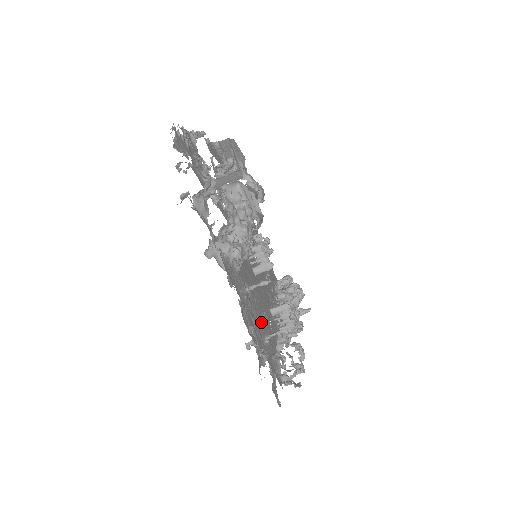
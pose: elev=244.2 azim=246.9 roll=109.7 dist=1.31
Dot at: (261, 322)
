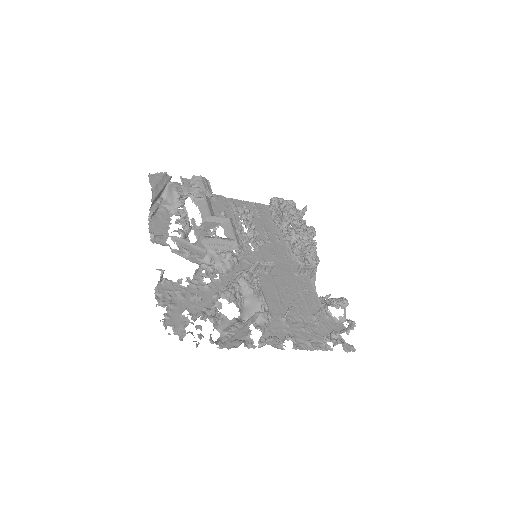
Dot at: (304, 311)
